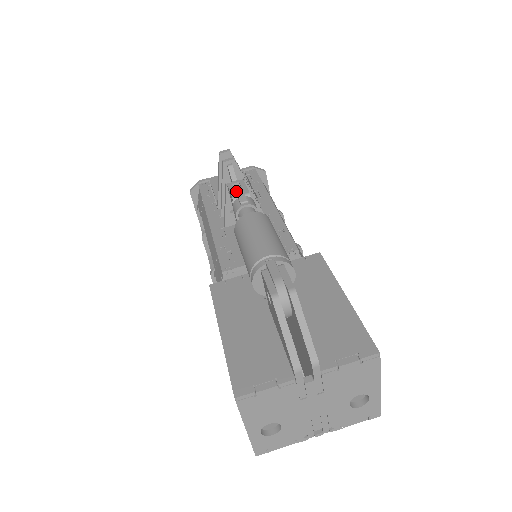
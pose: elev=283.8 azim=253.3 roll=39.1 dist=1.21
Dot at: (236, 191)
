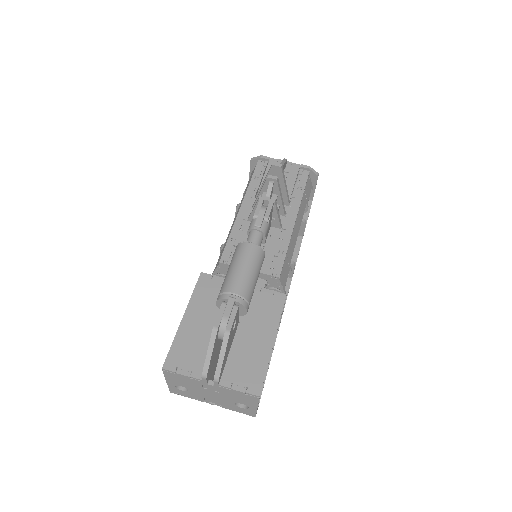
Dot at: (259, 212)
